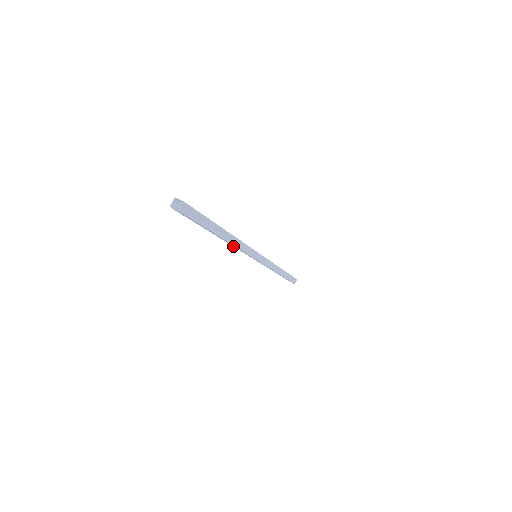
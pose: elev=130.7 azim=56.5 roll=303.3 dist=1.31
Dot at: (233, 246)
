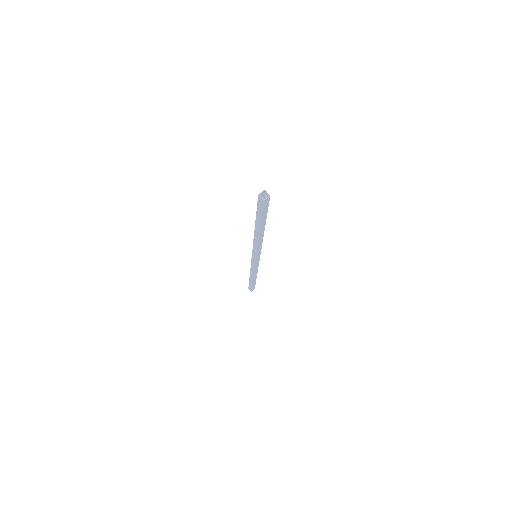
Dot at: (254, 241)
